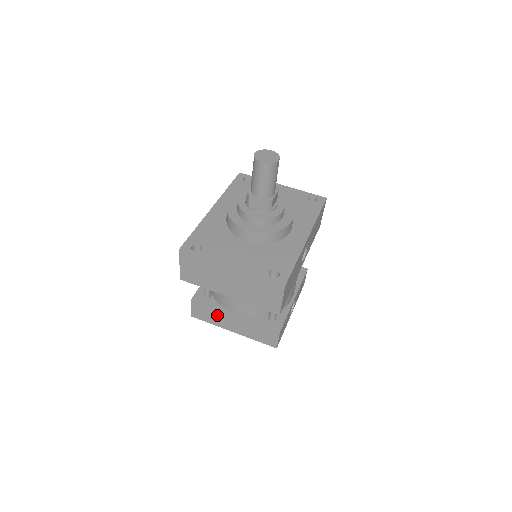
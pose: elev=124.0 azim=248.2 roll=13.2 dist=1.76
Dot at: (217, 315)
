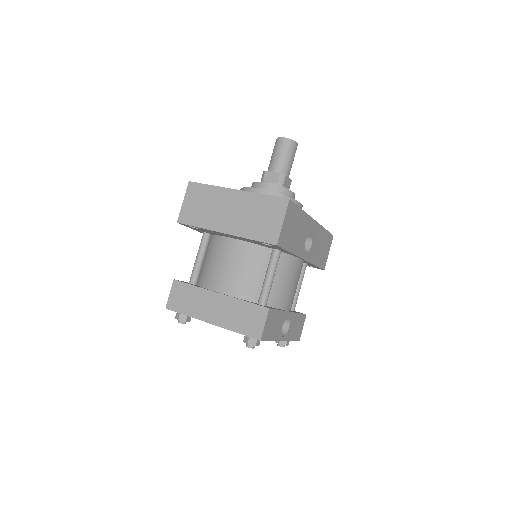
Dot at: (198, 297)
